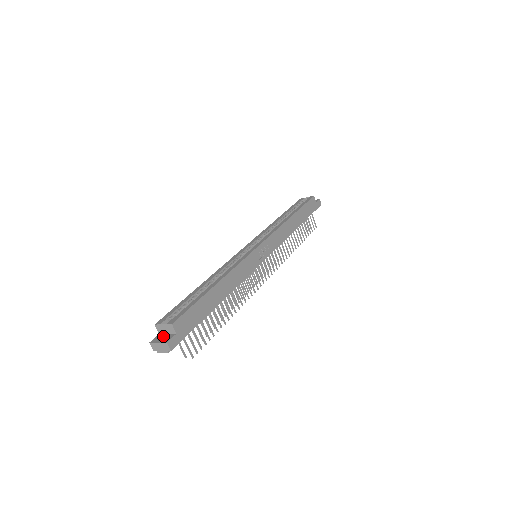
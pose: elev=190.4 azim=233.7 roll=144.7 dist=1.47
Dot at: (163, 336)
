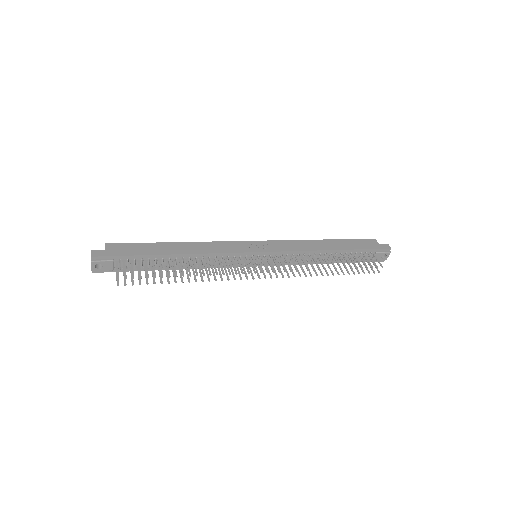
Dot at: occluded
